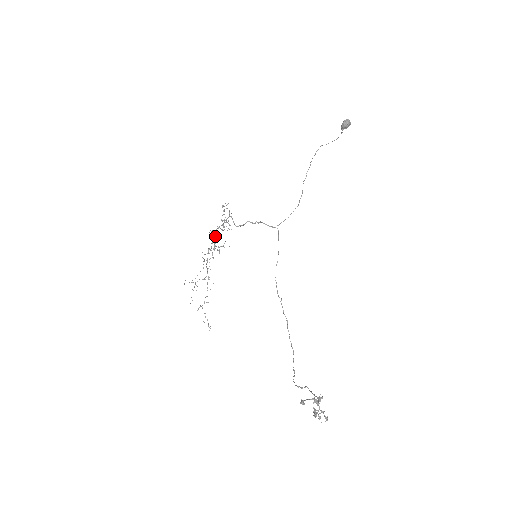
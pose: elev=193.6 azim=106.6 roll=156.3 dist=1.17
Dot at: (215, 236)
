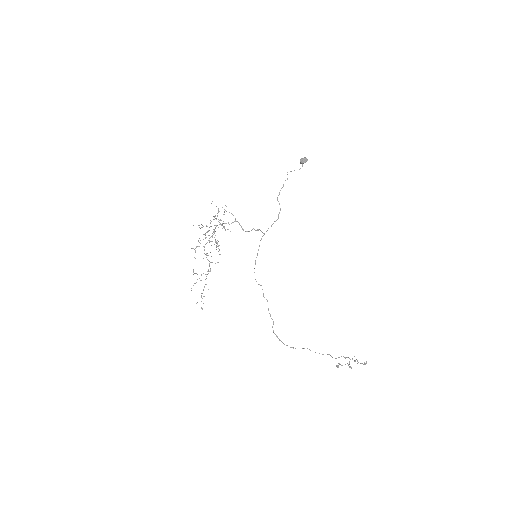
Dot at: (208, 231)
